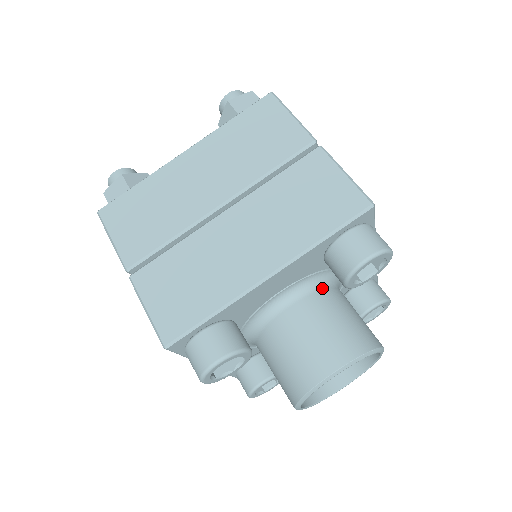
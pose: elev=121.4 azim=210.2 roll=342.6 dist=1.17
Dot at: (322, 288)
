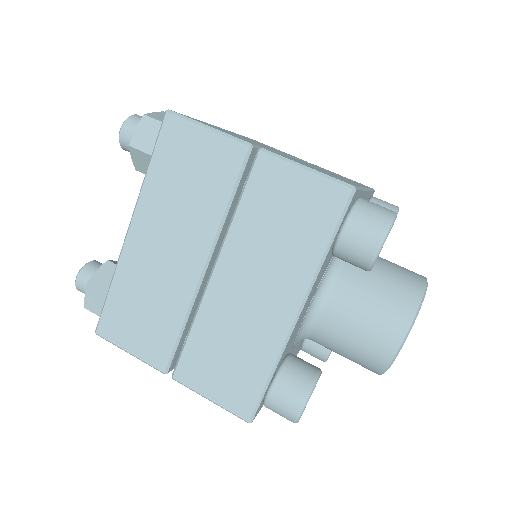
Dot at: (342, 267)
